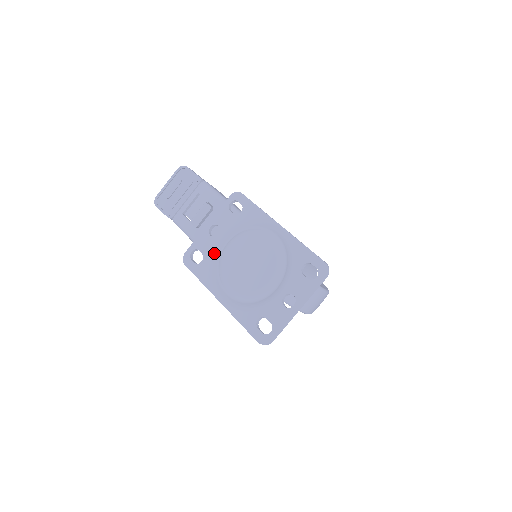
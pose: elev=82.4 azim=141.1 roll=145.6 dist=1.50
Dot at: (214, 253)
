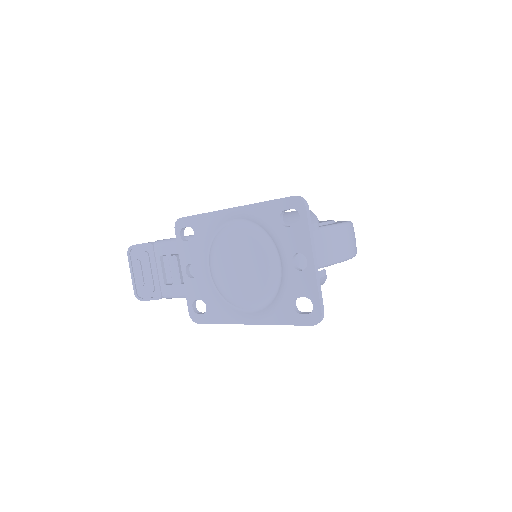
Dot at: (208, 289)
